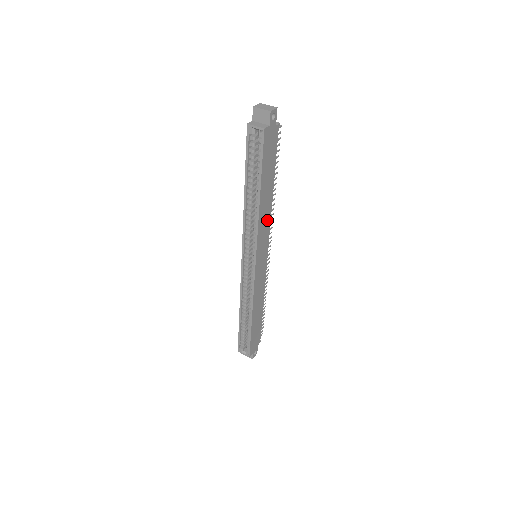
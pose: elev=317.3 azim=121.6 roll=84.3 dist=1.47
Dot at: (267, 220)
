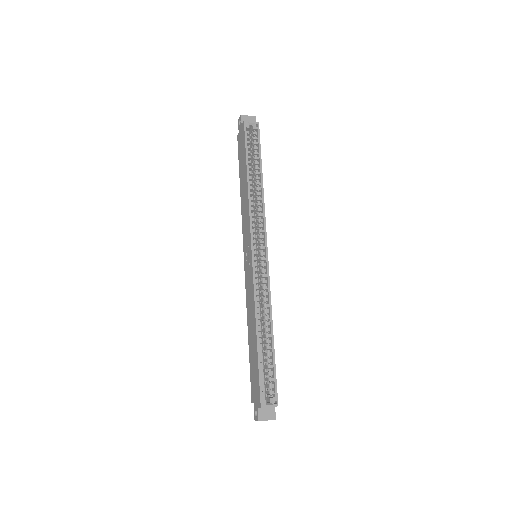
Dot at: occluded
